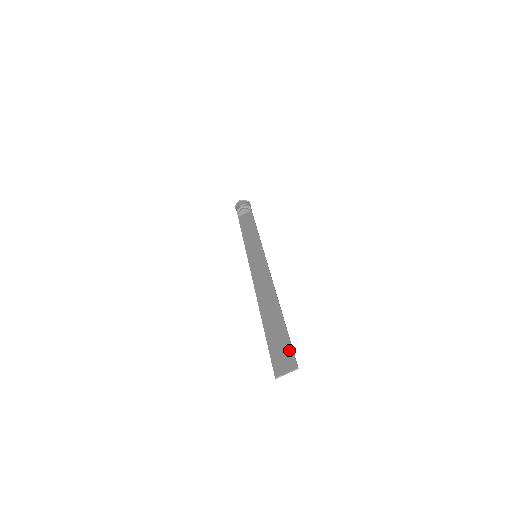
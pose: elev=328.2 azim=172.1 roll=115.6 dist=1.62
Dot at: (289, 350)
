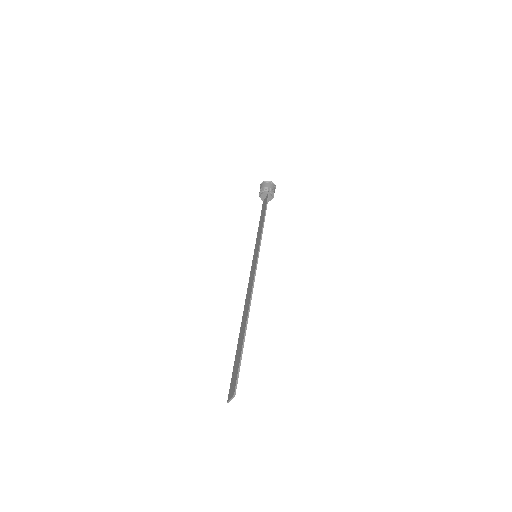
Dot at: (236, 375)
